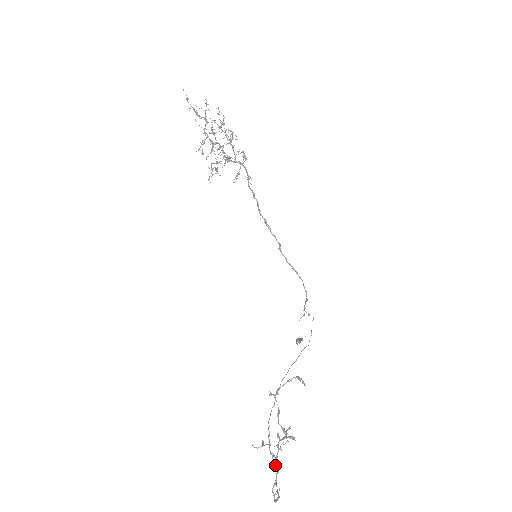
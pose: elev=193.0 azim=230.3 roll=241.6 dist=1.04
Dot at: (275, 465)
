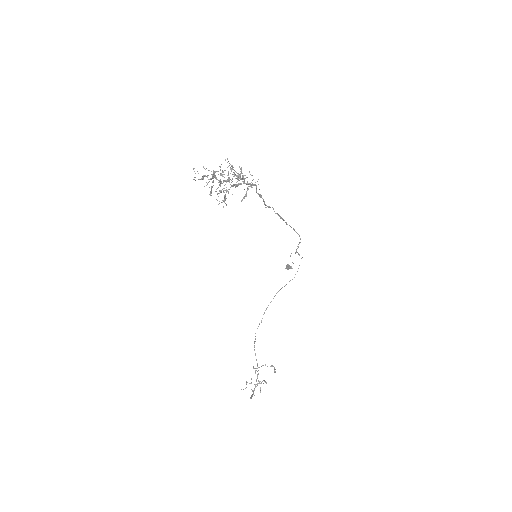
Dot at: (256, 360)
